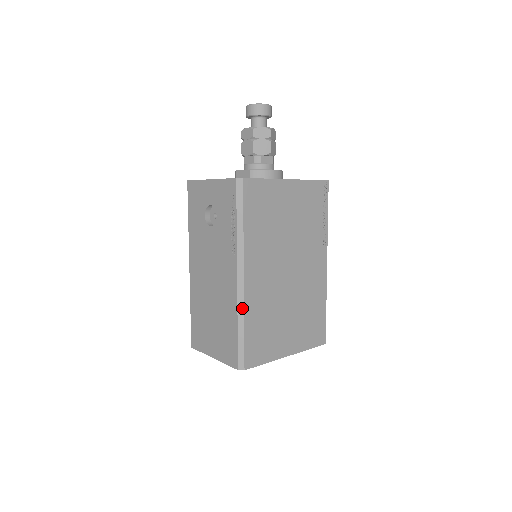
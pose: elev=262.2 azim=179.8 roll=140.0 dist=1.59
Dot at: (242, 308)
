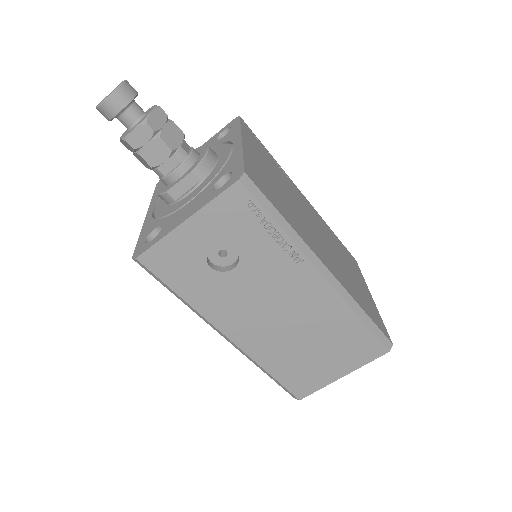
Dot at: (351, 299)
